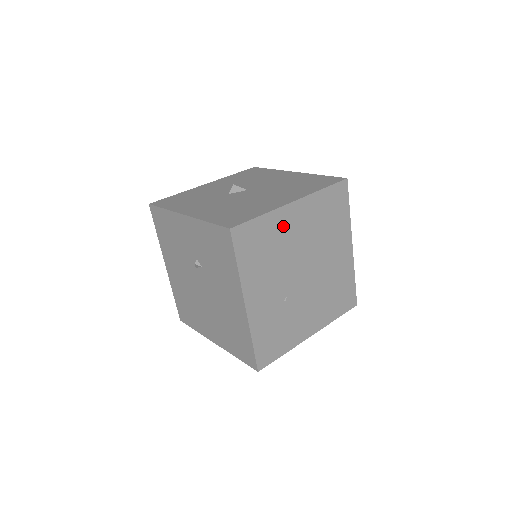
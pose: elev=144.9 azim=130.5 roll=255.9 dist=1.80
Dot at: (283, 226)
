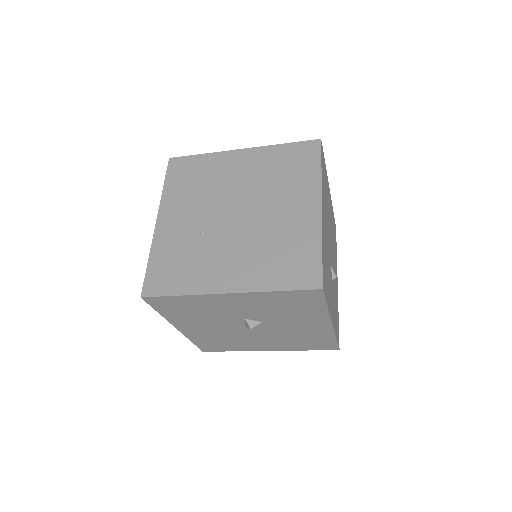
Dot at: (222, 166)
